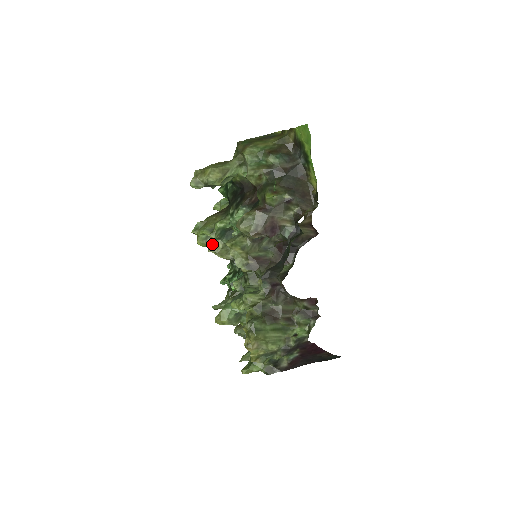
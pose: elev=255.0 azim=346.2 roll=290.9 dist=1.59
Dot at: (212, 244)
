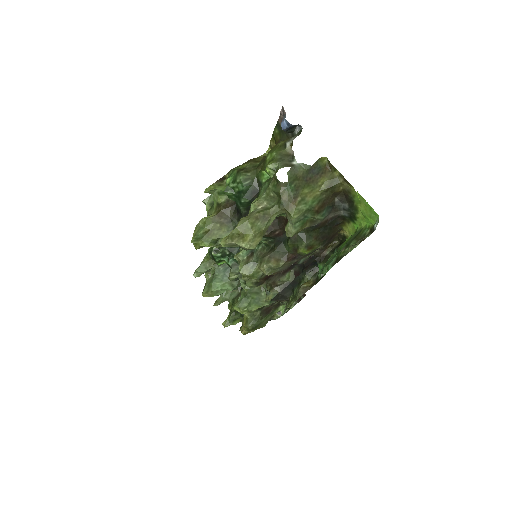
Dot at: occluded
